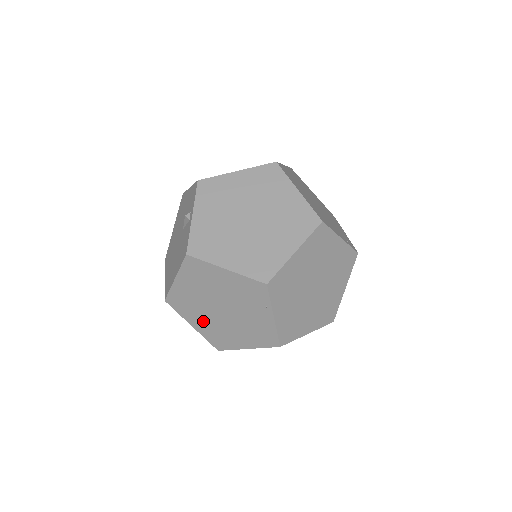
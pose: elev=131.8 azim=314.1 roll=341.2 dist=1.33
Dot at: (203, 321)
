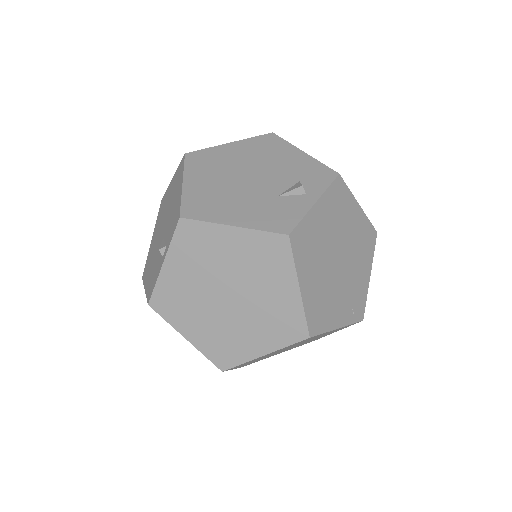
Dot at: occluded
